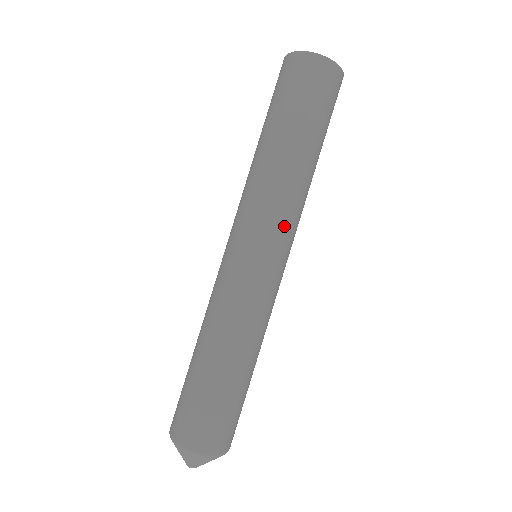
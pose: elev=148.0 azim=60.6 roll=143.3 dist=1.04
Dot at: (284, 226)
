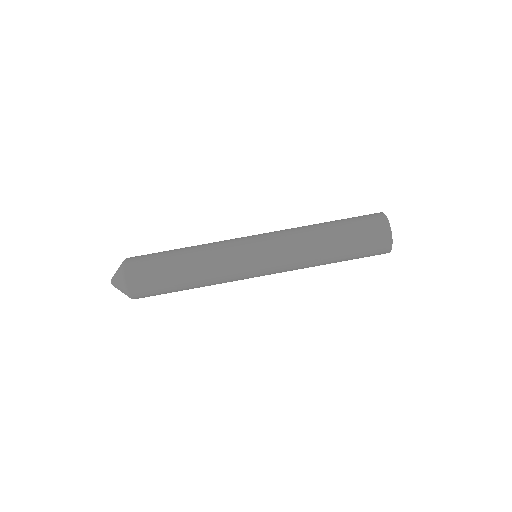
Dot at: (280, 250)
